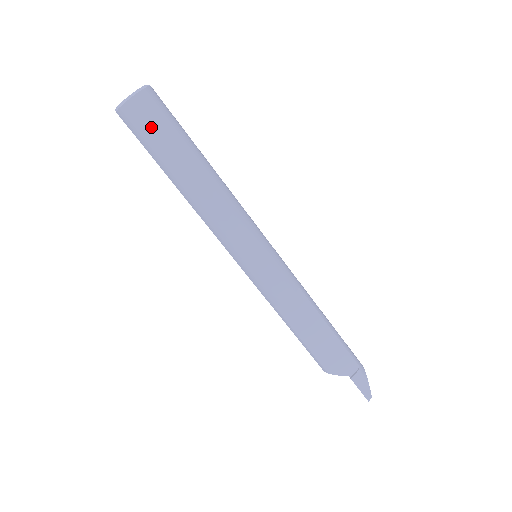
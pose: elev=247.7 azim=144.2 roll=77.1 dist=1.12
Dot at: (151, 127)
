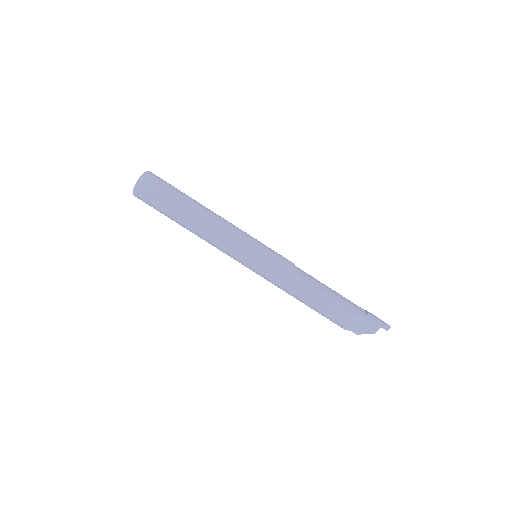
Dot at: (164, 184)
